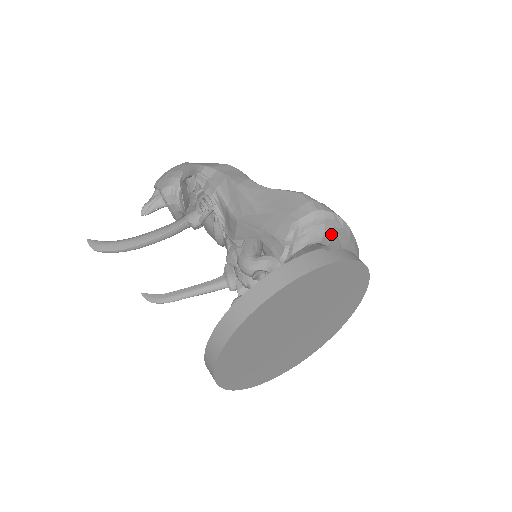
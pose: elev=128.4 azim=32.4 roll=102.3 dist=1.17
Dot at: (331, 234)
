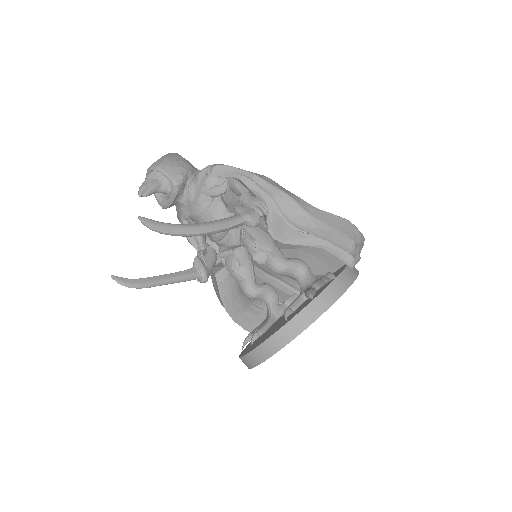
Dot at: occluded
